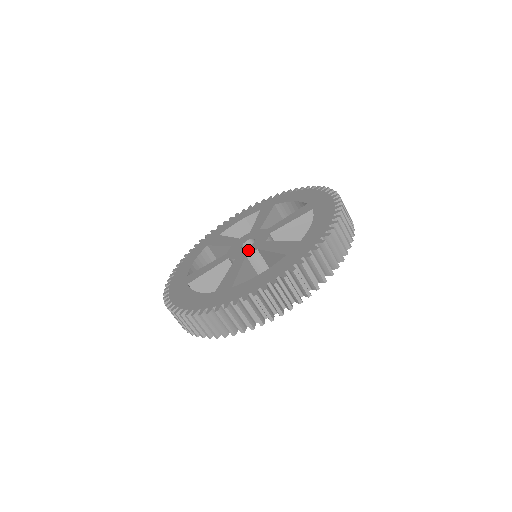
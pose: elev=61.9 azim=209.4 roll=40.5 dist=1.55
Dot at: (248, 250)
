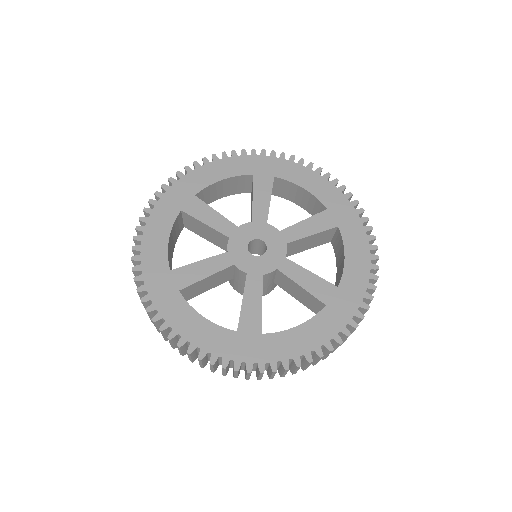
Dot at: (244, 260)
